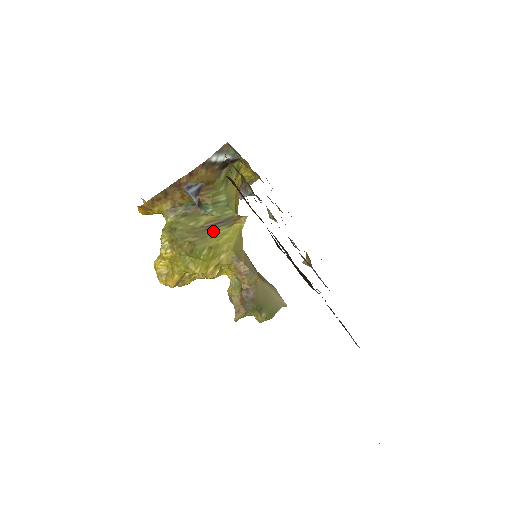
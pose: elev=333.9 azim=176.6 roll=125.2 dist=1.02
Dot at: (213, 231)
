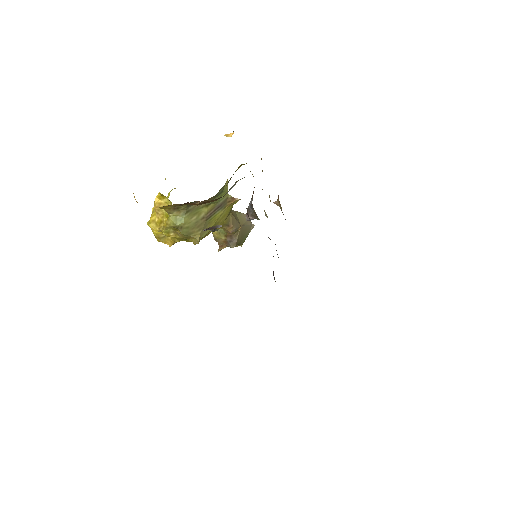
Dot at: (212, 218)
